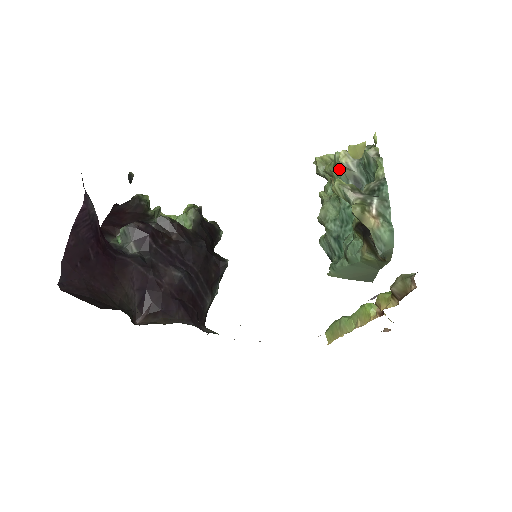
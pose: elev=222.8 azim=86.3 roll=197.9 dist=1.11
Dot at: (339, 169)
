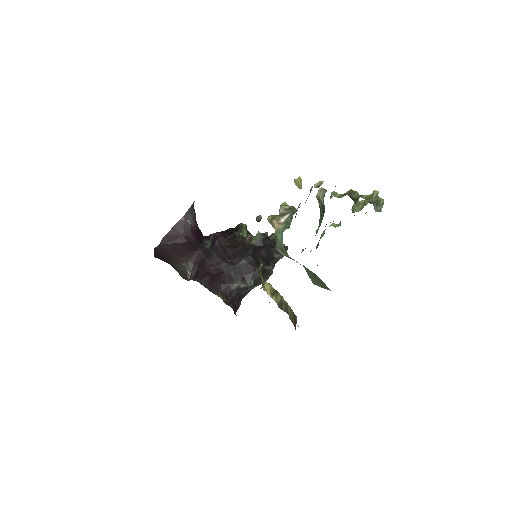
Dot at: occluded
